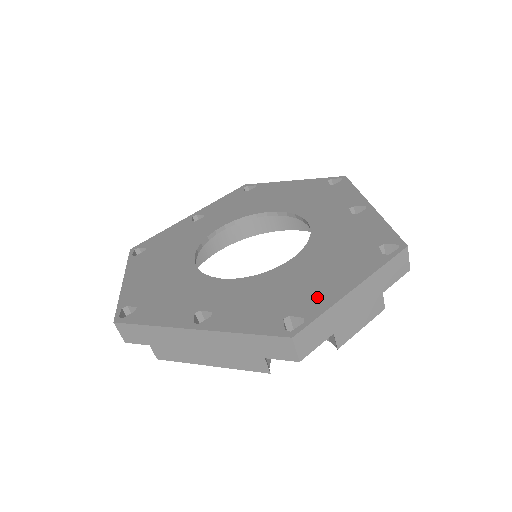
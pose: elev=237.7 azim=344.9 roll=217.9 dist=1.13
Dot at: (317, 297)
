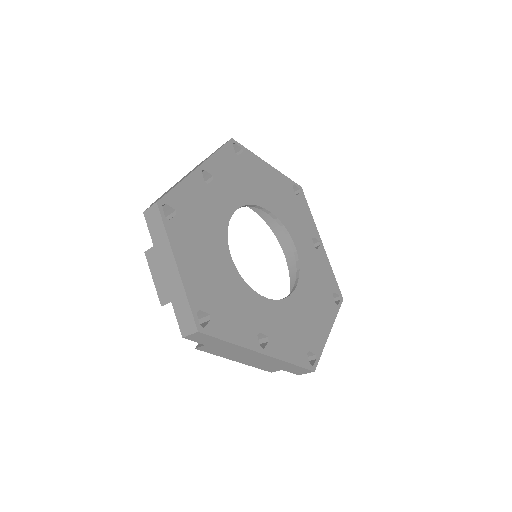
Dot at: (317, 336)
